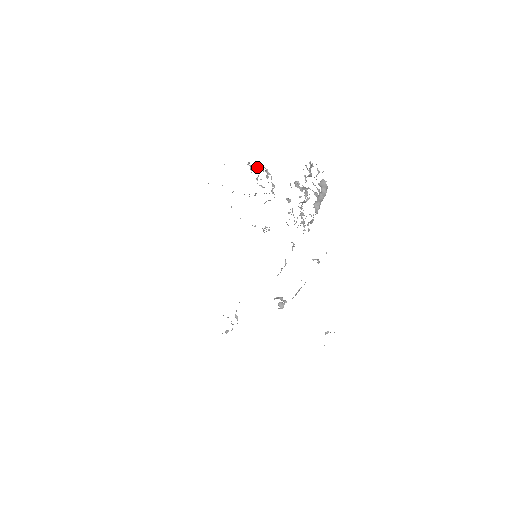
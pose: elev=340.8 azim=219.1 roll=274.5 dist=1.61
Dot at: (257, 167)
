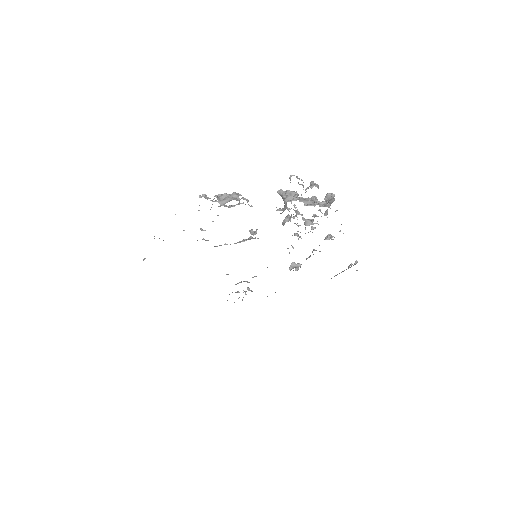
Dot at: (219, 197)
